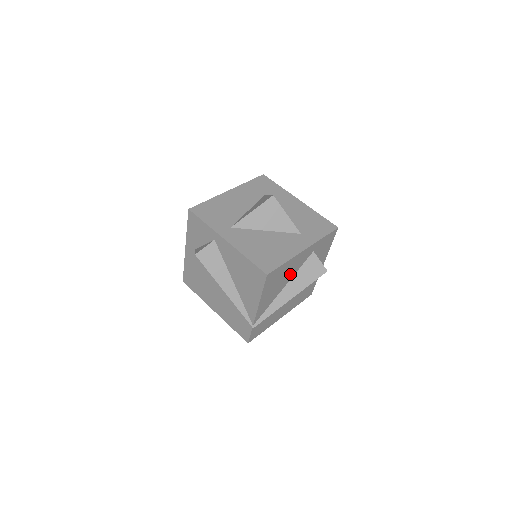
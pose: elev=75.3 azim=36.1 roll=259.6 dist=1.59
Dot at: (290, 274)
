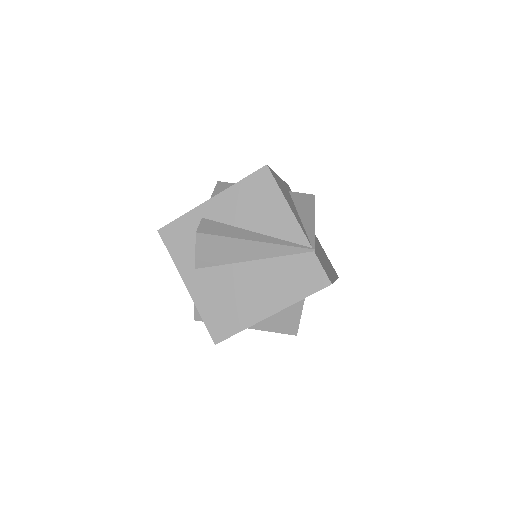
Dot at: (290, 200)
